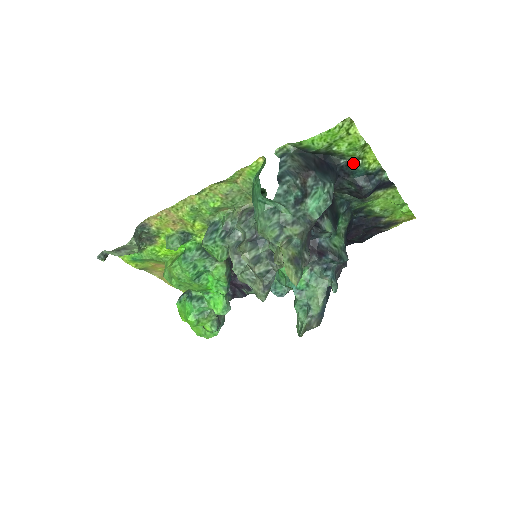
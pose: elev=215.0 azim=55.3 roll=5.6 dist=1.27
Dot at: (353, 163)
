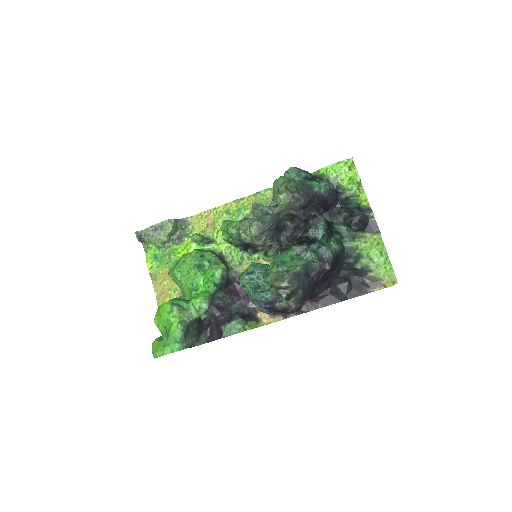
Dot at: (350, 197)
